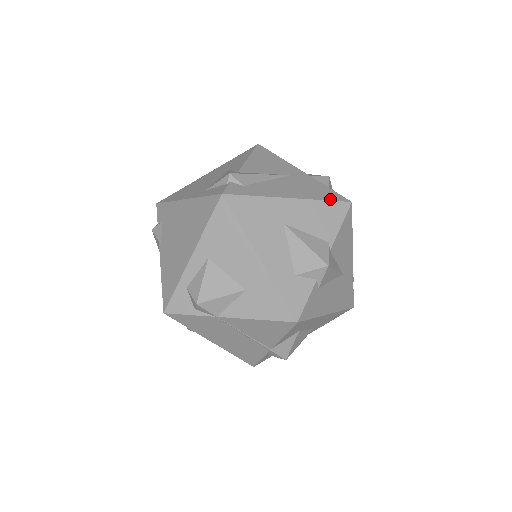
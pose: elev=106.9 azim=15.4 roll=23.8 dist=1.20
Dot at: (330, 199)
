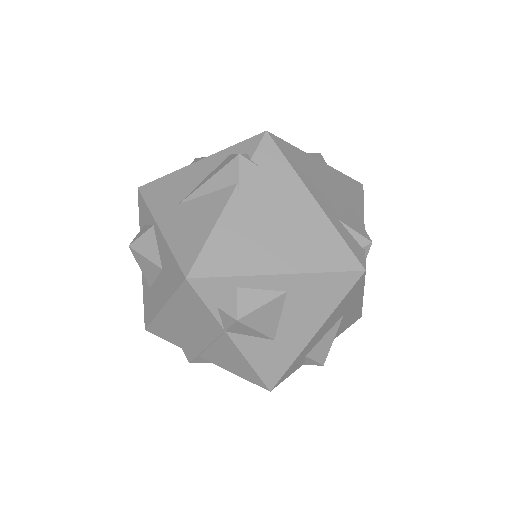
Dot at: occluded
